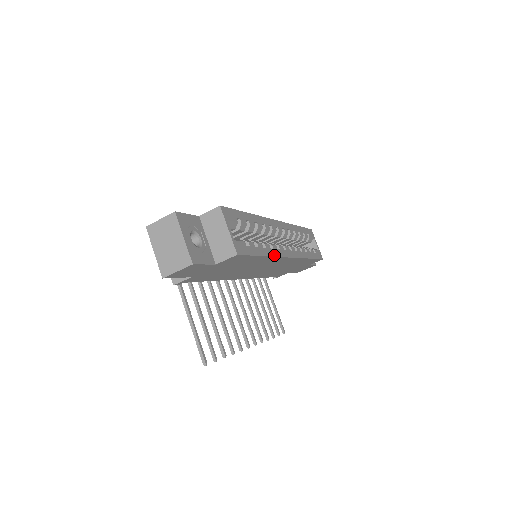
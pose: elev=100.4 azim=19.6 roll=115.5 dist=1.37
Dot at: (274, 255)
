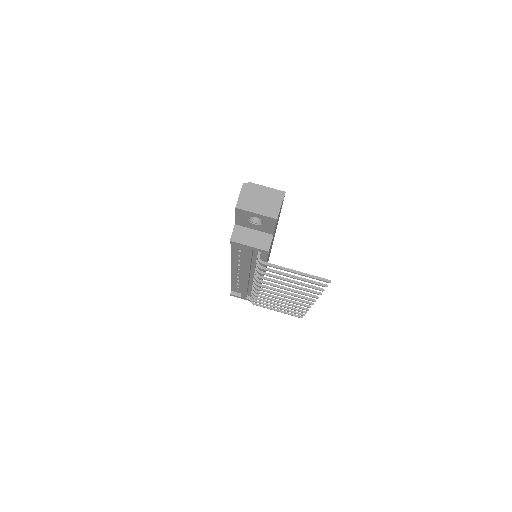
Dot at: occluded
